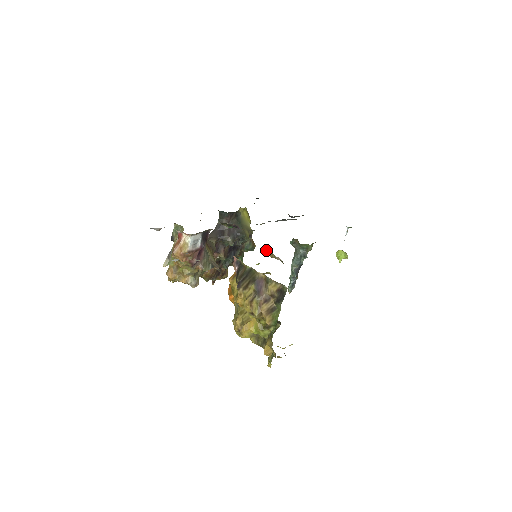
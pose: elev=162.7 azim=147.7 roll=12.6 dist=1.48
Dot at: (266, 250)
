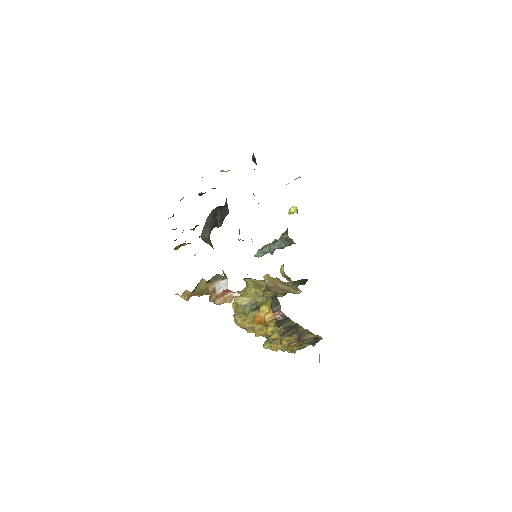
Dot at: (286, 277)
